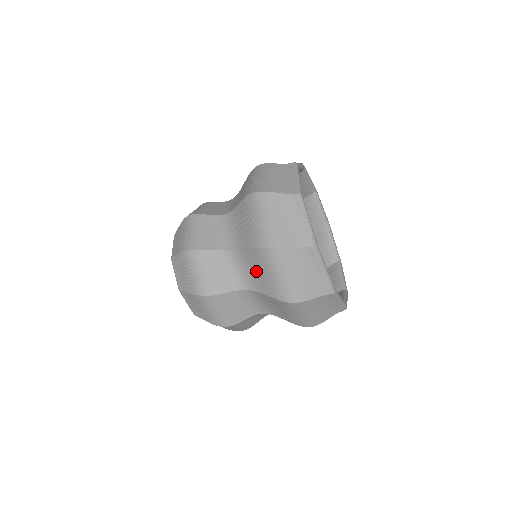
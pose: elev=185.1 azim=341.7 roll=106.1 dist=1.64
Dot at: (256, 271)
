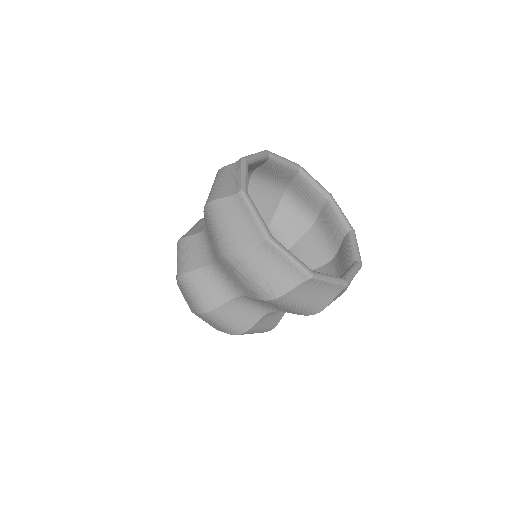
Dot at: (210, 237)
